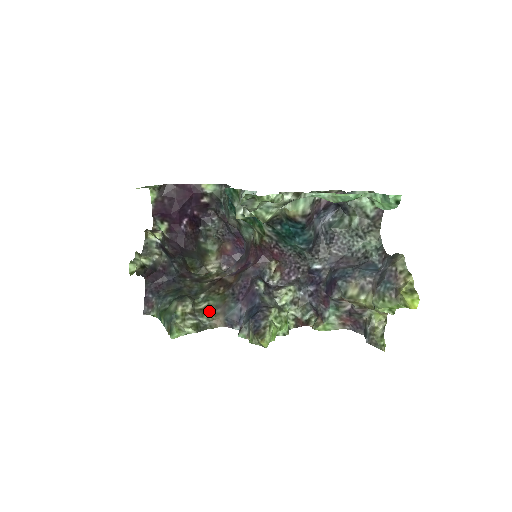
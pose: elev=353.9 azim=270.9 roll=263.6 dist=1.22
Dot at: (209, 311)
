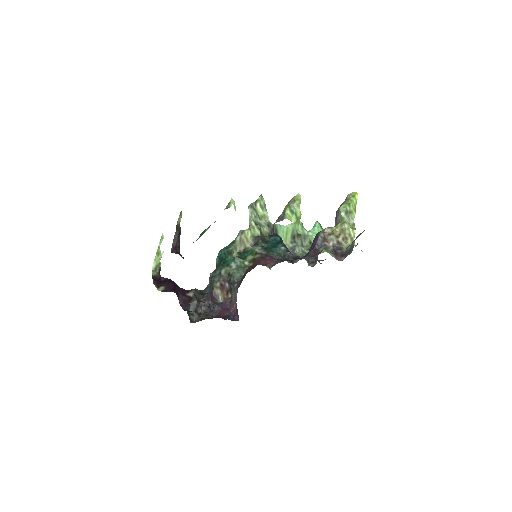
Dot at: occluded
